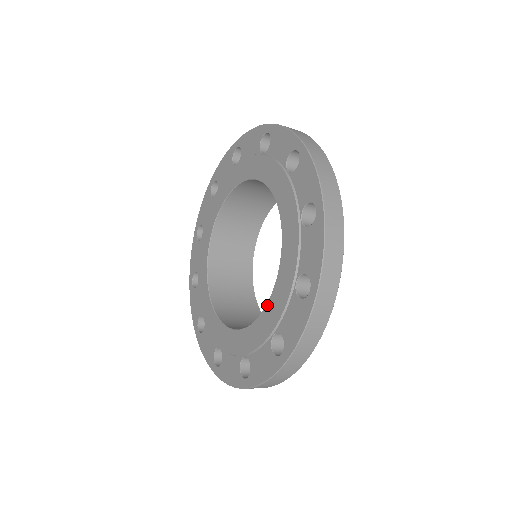
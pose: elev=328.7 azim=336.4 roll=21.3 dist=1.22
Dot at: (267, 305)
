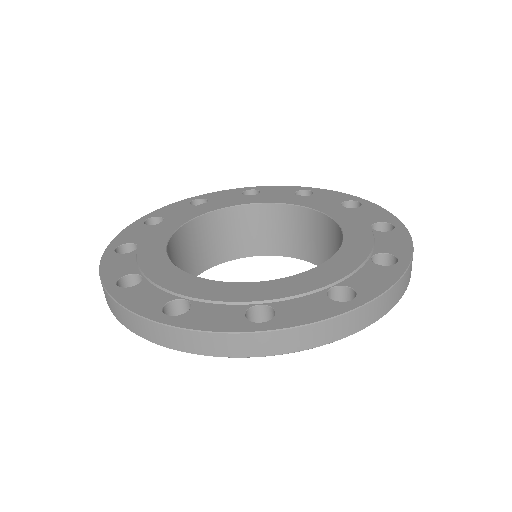
Dot at: (344, 244)
